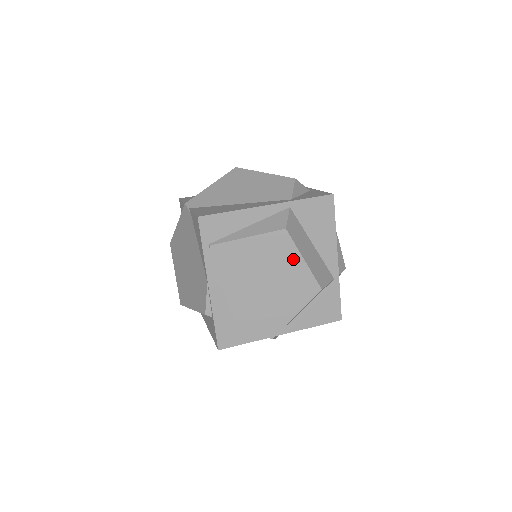
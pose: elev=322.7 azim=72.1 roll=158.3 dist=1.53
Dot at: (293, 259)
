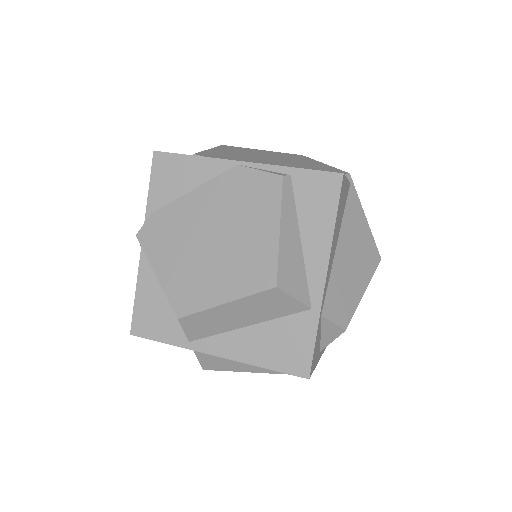
Dot at: (257, 151)
